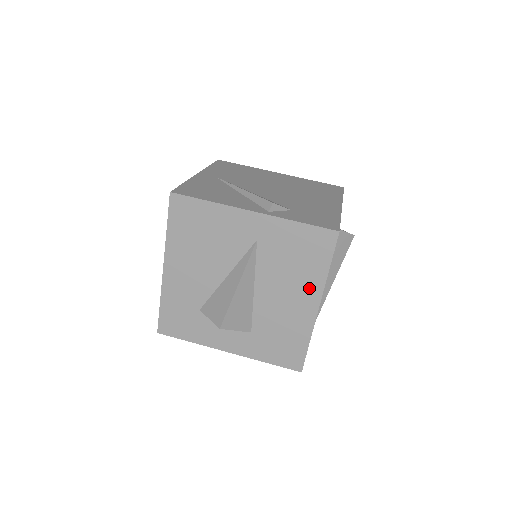
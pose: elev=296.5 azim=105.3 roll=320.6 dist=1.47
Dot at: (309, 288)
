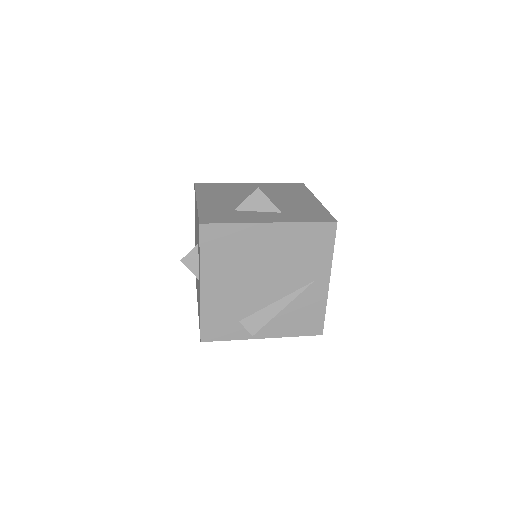
Dot at: (305, 196)
